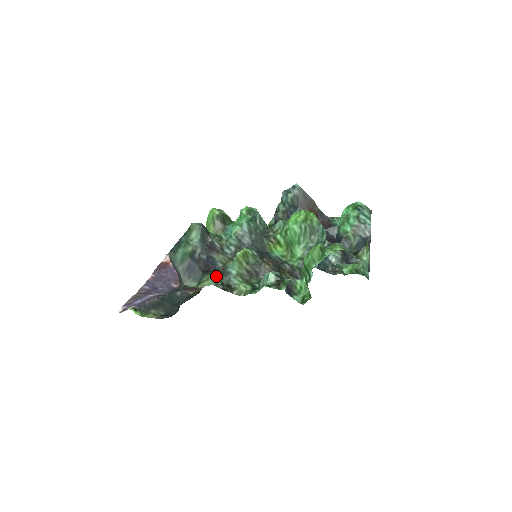
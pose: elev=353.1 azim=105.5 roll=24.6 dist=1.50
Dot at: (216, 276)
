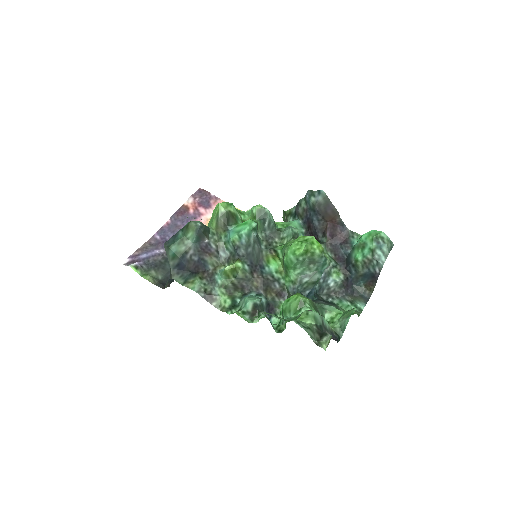
Dot at: (202, 280)
